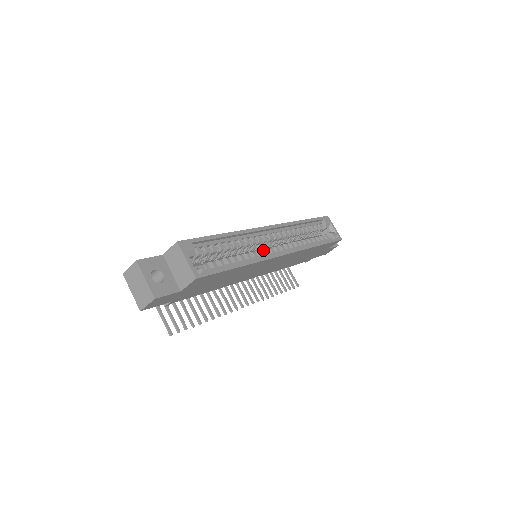
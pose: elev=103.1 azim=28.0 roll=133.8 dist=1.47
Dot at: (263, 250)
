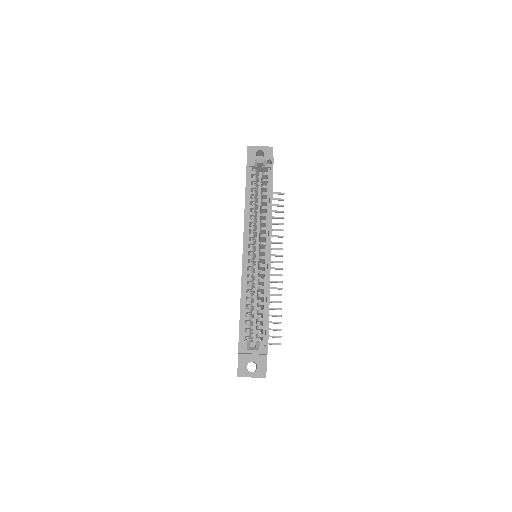
Dot at: (260, 267)
